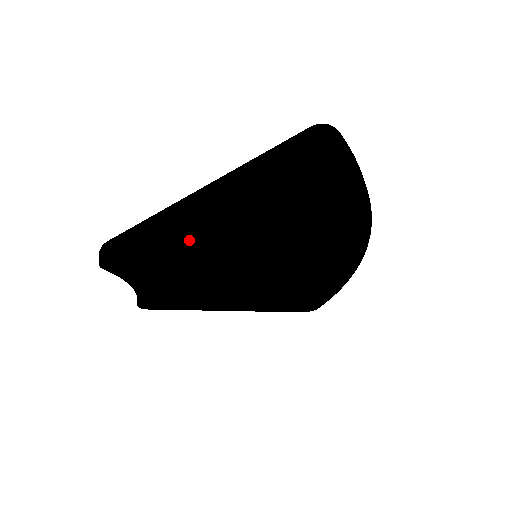
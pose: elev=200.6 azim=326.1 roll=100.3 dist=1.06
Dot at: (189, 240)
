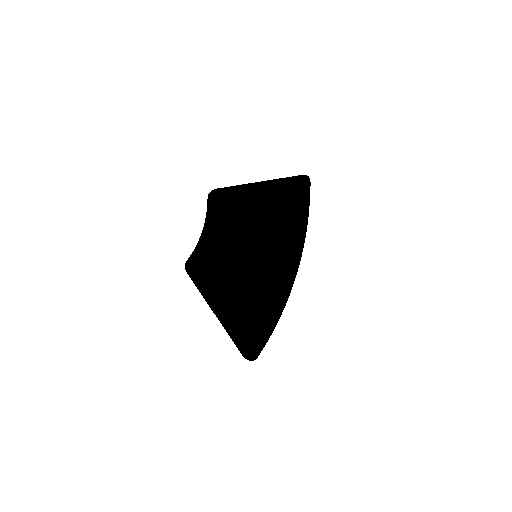
Dot at: (254, 204)
